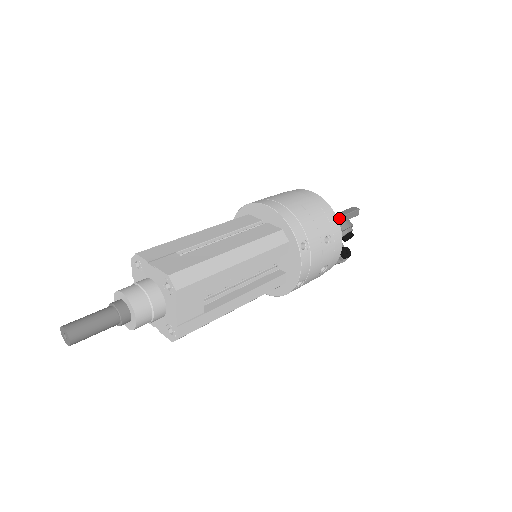
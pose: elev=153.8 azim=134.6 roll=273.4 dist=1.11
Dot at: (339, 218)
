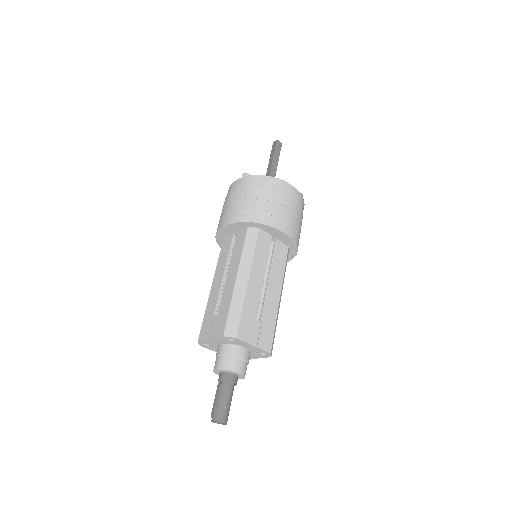
Dot at: occluded
